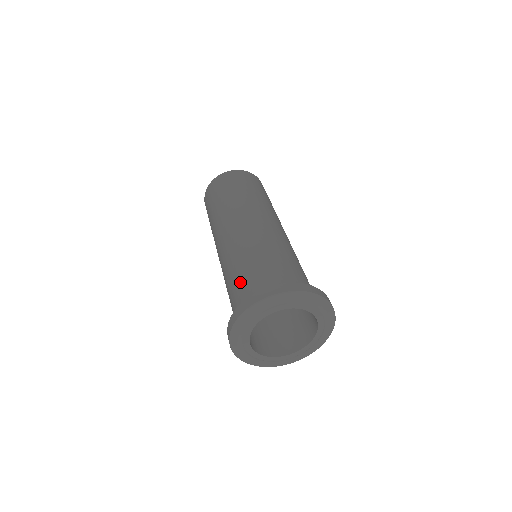
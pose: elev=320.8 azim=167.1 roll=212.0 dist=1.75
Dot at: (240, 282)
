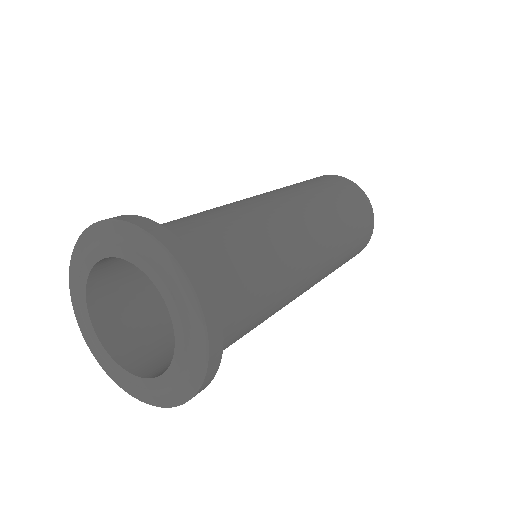
Dot at: occluded
